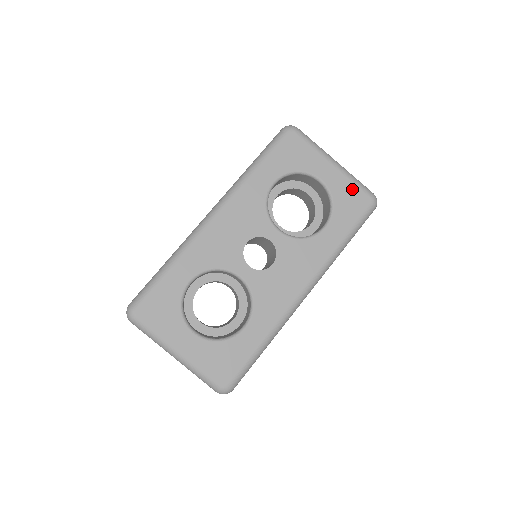
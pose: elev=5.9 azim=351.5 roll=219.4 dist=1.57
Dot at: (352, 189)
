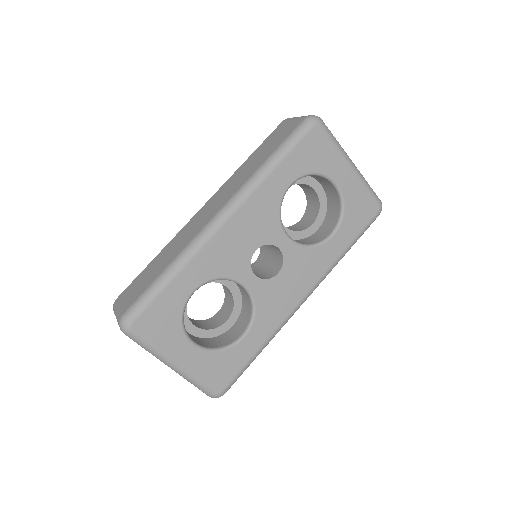
Dot at: (364, 196)
